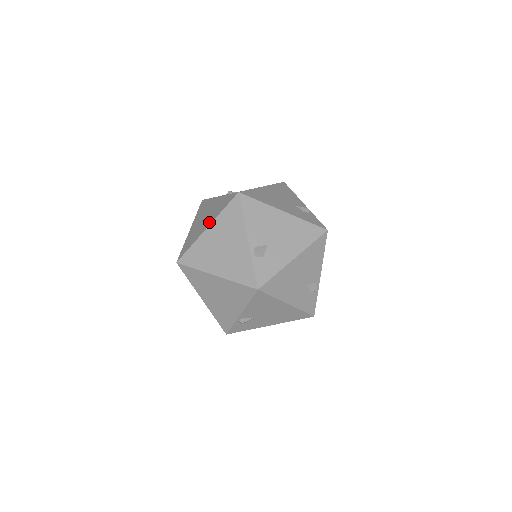
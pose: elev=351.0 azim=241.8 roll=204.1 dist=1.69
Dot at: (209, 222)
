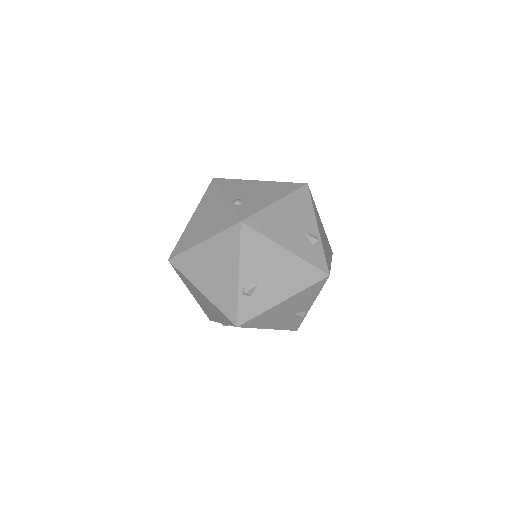
Dot at: occluded
